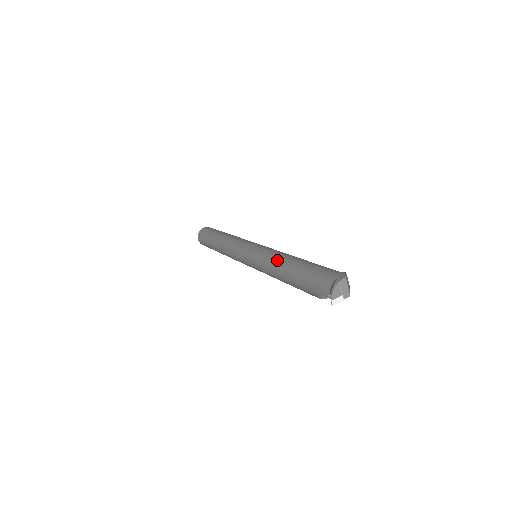
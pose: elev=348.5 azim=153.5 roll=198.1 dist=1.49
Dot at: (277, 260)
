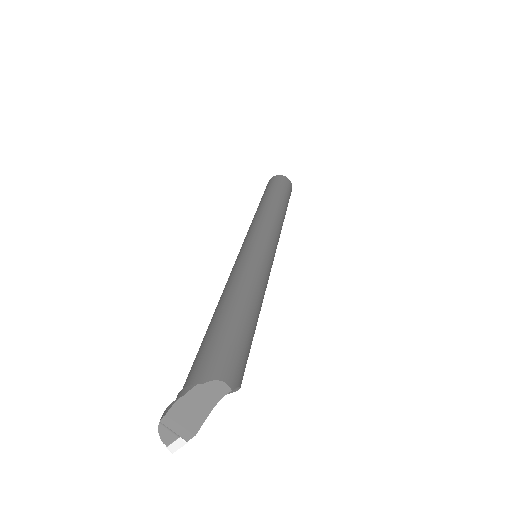
Dot at: occluded
